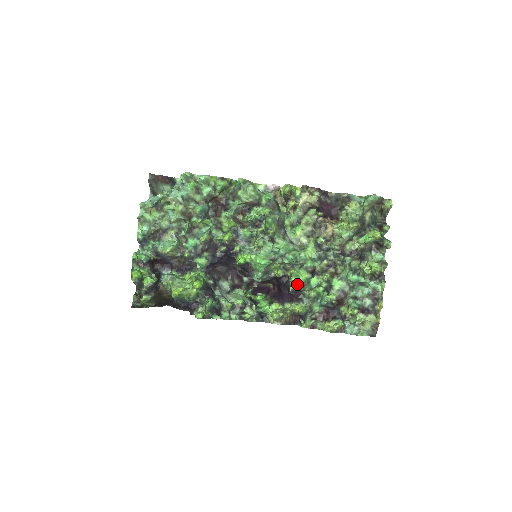
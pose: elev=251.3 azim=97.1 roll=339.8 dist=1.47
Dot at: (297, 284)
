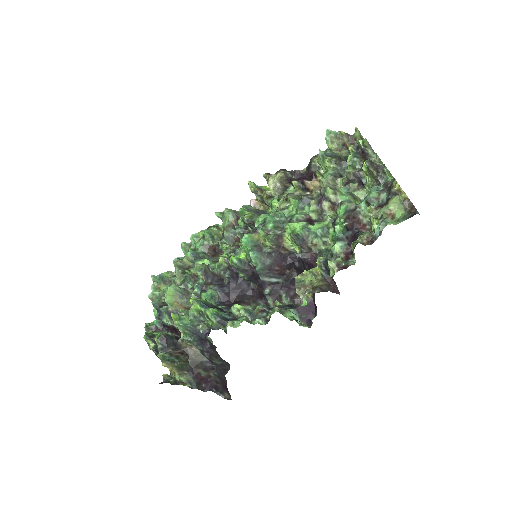
Dot at: (290, 234)
